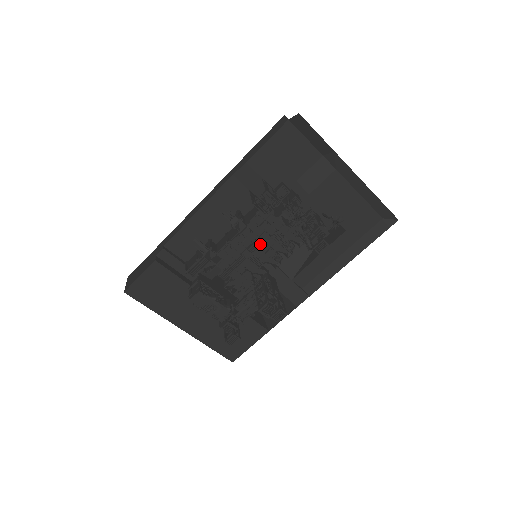
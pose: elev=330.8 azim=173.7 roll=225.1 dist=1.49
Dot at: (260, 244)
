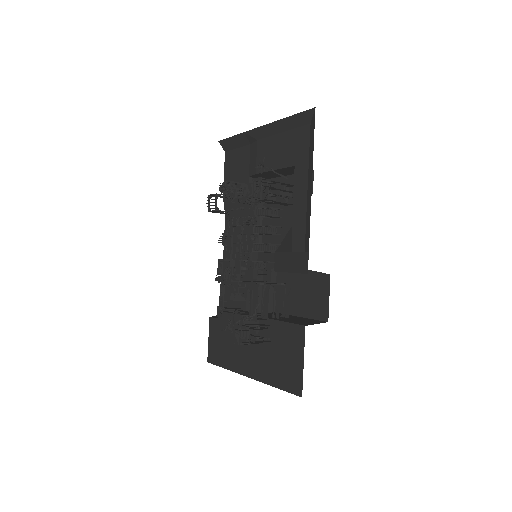
Dot at: (240, 239)
